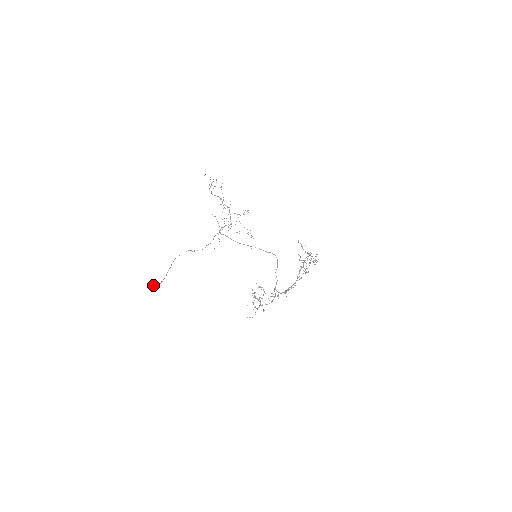
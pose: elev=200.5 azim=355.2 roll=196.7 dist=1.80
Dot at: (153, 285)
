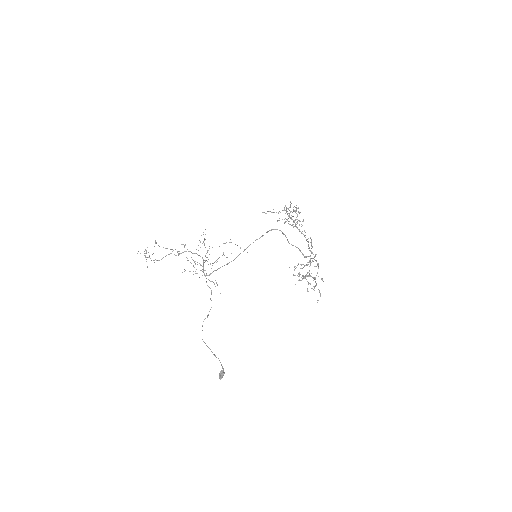
Dot at: (221, 378)
